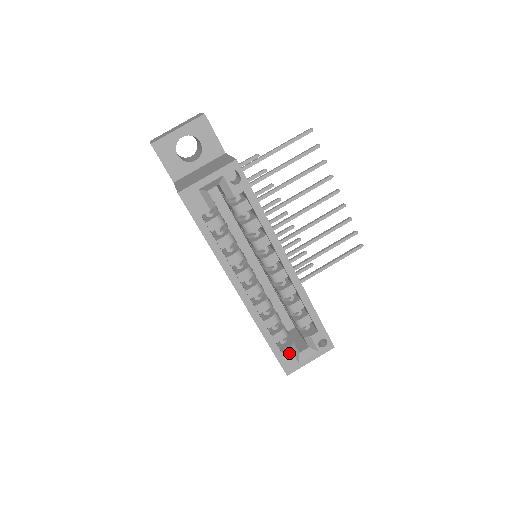
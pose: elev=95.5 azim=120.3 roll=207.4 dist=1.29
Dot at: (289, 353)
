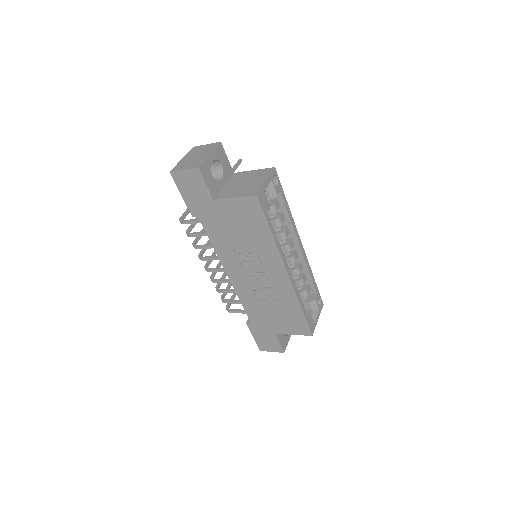
Dot at: (310, 316)
